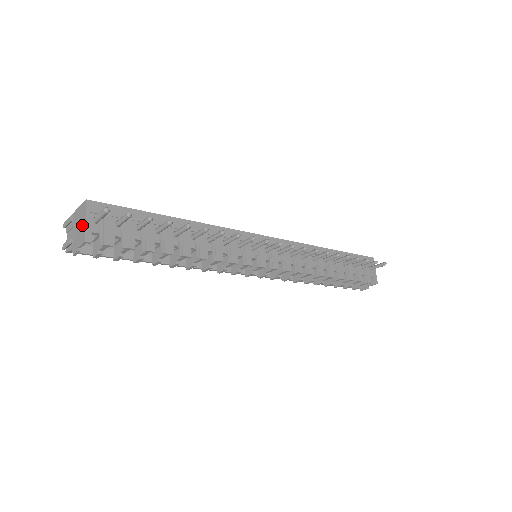
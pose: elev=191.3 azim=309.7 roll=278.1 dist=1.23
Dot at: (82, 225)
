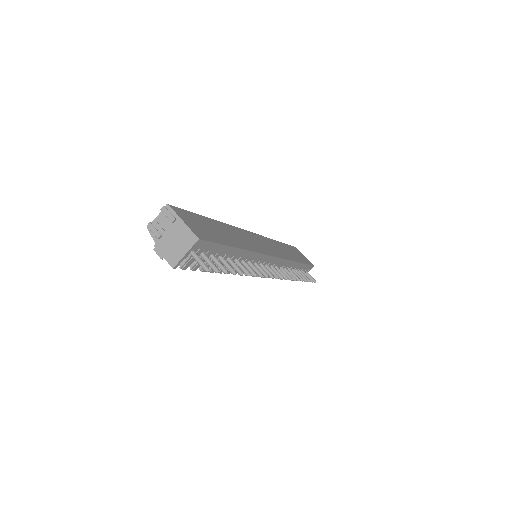
Dot at: (180, 250)
